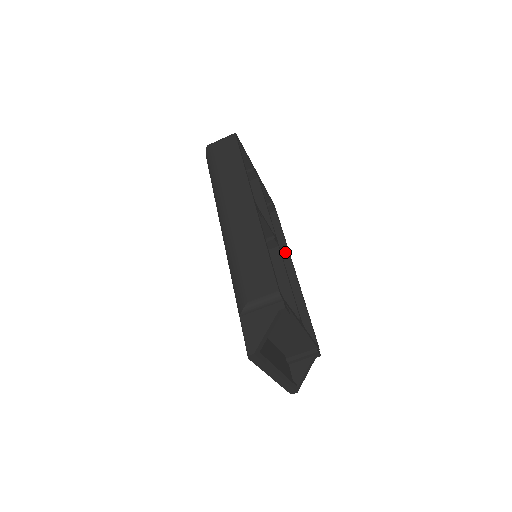
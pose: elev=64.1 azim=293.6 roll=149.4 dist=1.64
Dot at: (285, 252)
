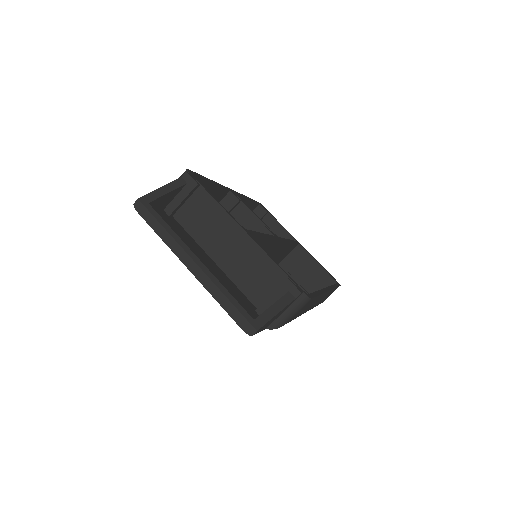
Dot at: occluded
